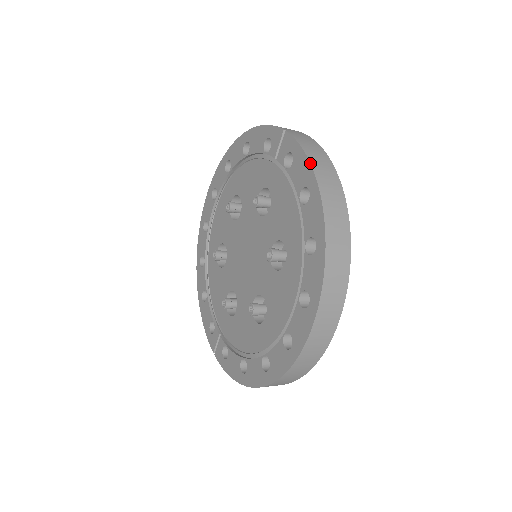
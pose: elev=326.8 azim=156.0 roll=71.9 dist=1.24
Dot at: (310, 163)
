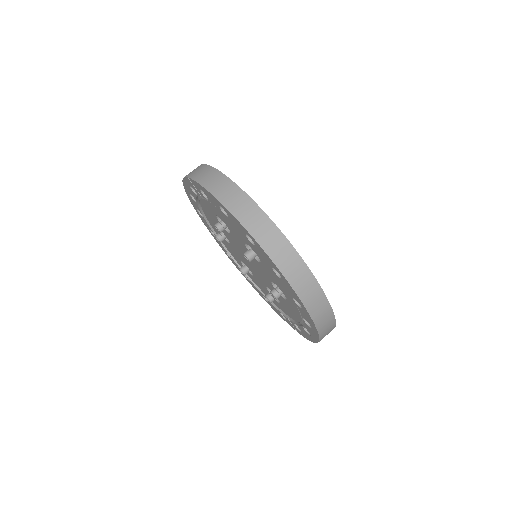
Dot at: (207, 191)
